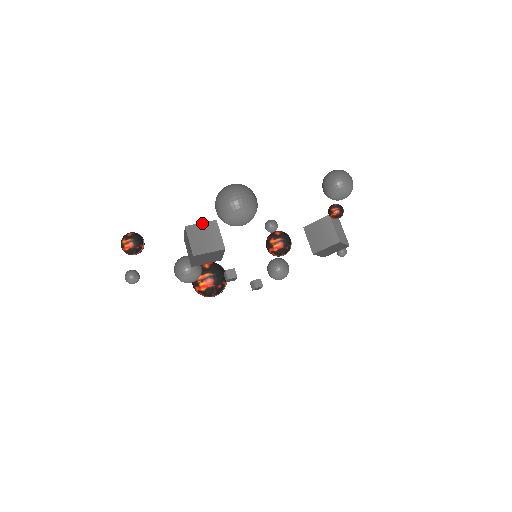
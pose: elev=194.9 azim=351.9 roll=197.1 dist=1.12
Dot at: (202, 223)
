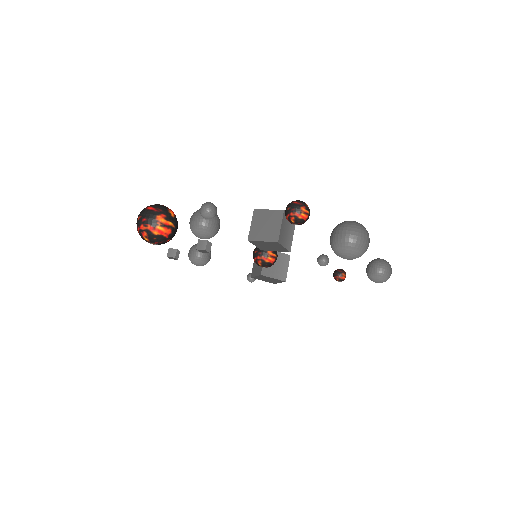
Dot at: occluded
